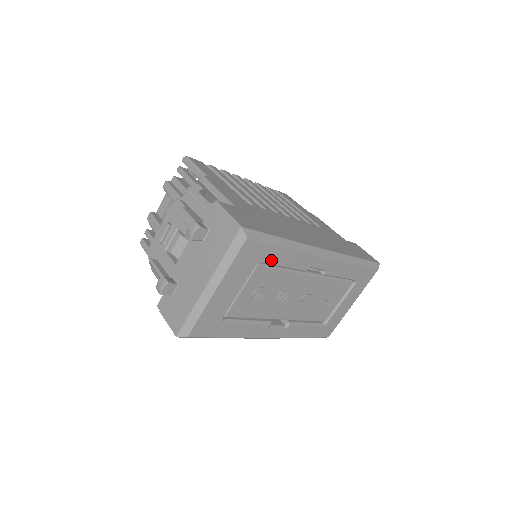
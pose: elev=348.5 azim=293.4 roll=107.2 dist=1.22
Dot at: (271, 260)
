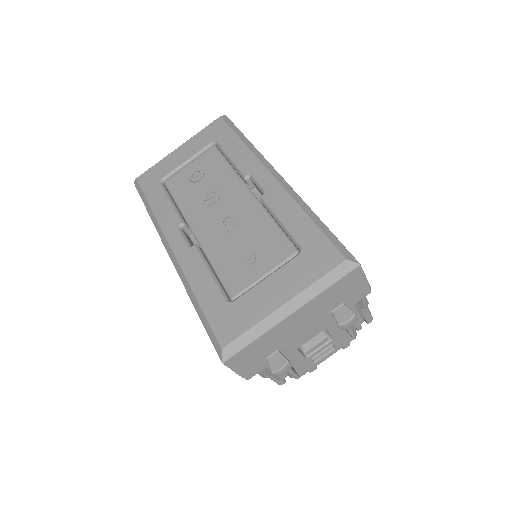
Dot at: (224, 144)
